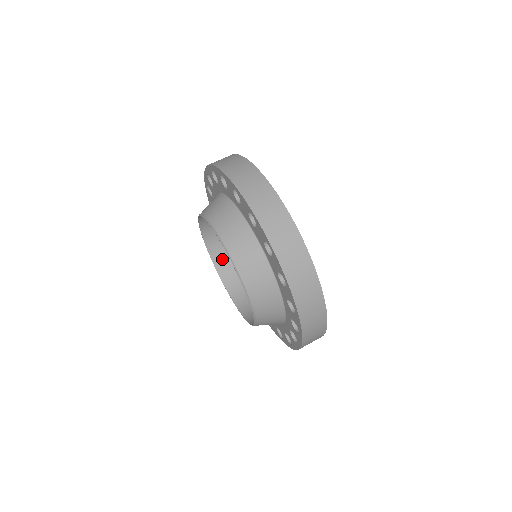
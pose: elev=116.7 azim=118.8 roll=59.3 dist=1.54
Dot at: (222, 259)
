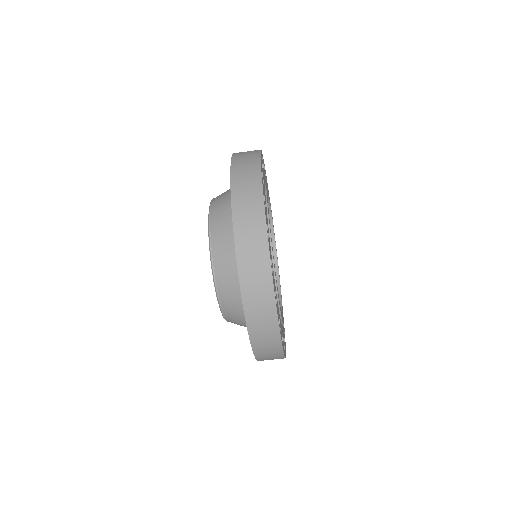
Dot at: occluded
